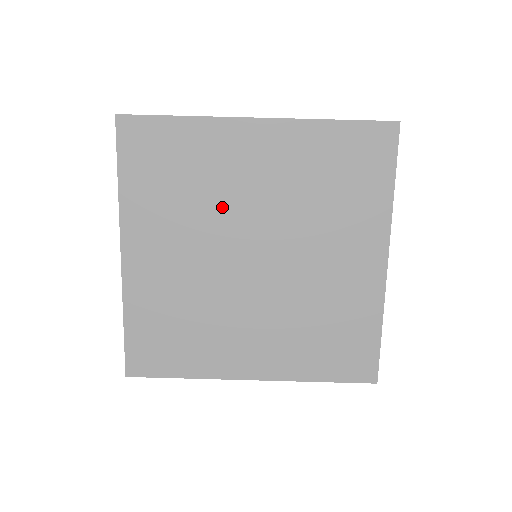
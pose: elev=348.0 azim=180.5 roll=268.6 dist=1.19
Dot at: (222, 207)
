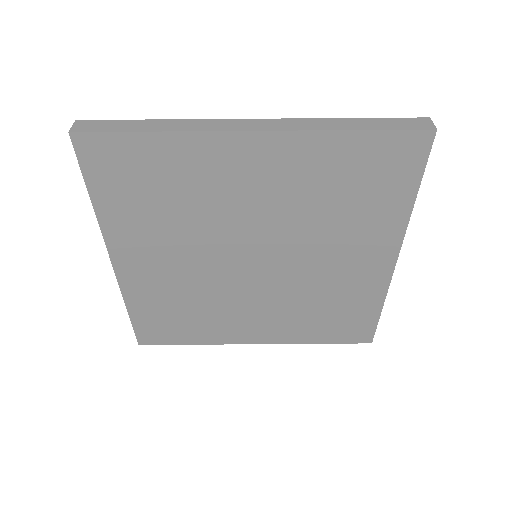
Dot at: (216, 221)
